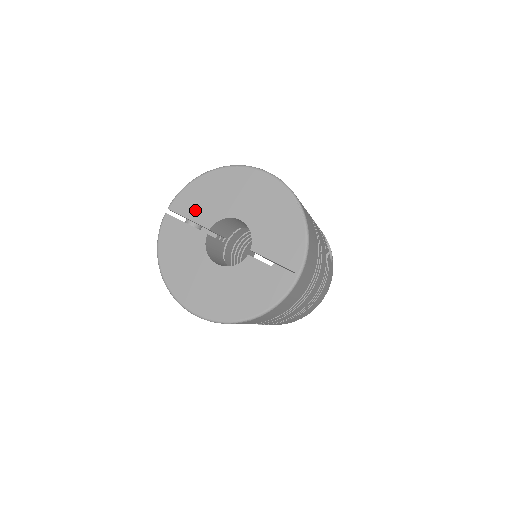
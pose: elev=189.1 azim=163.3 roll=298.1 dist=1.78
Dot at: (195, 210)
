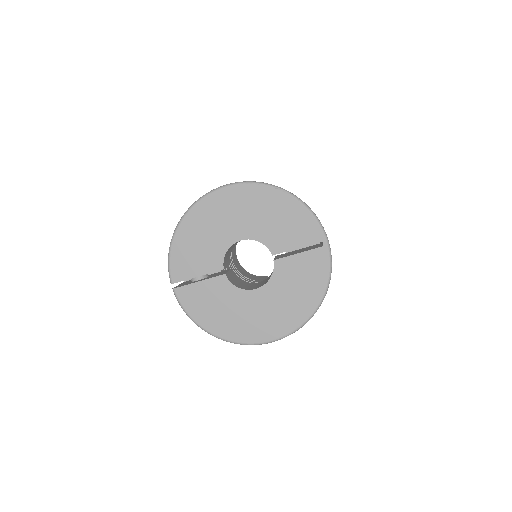
Dot at: (197, 265)
